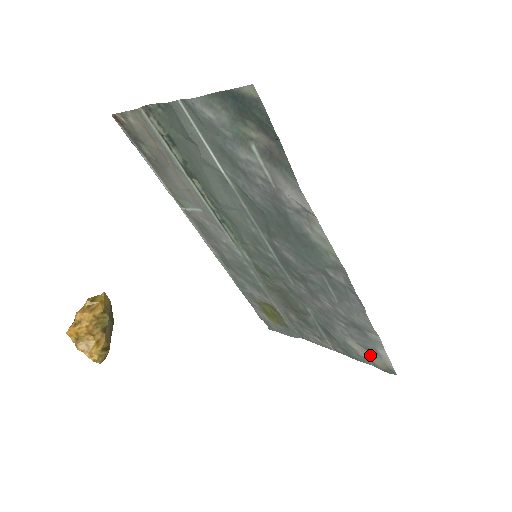
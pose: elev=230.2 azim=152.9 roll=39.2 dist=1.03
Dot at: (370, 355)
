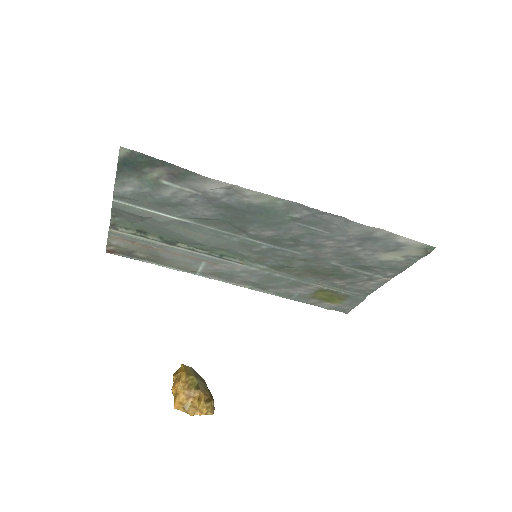
Dot at: (403, 253)
